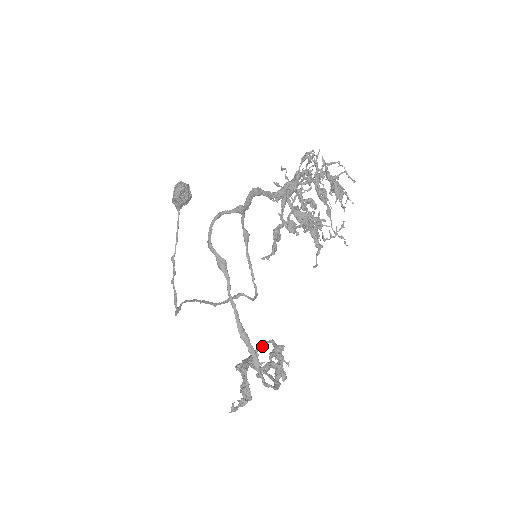
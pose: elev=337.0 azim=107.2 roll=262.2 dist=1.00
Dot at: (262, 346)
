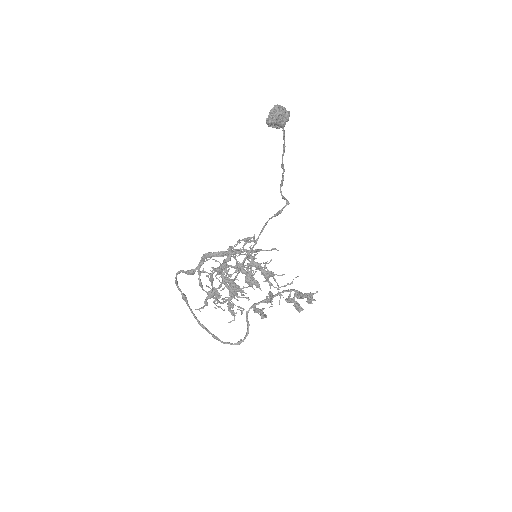
Dot at: occluded
